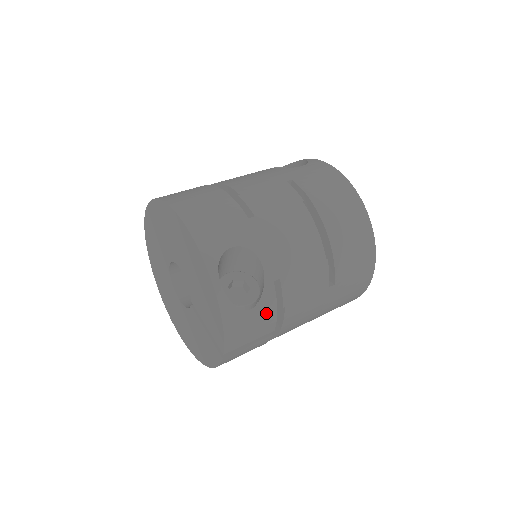
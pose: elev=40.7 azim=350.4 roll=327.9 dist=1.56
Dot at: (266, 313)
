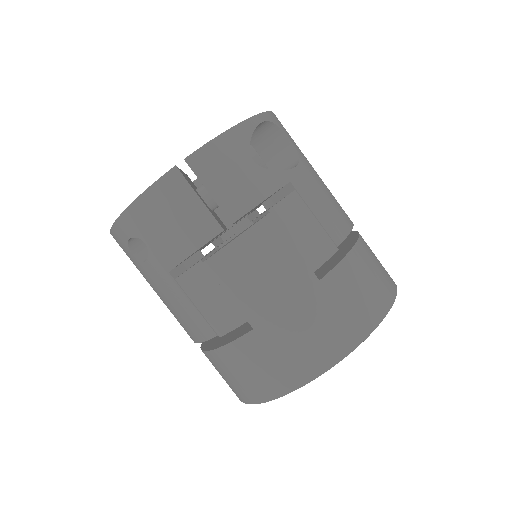
Dot at: (255, 186)
